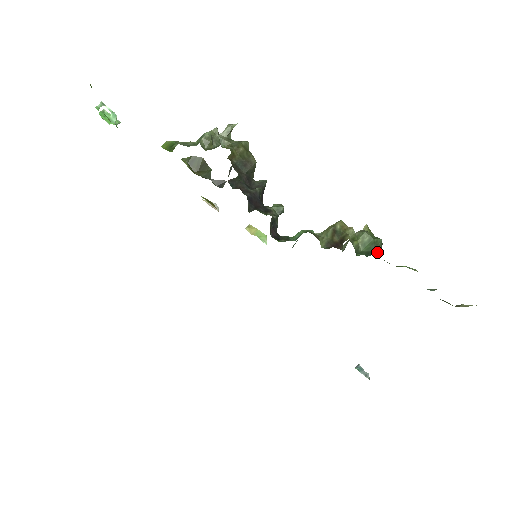
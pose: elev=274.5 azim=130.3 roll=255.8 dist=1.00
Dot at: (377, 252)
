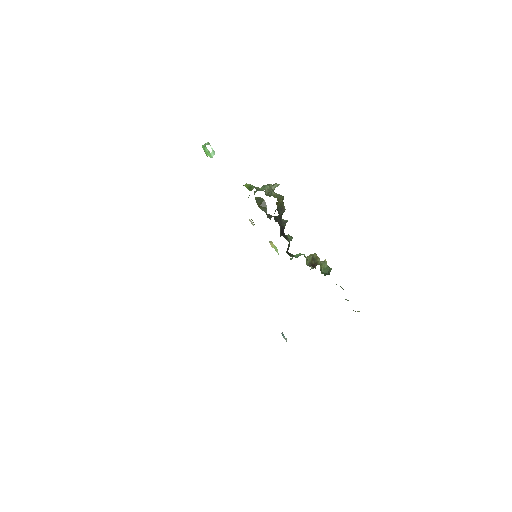
Dot at: (329, 274)
